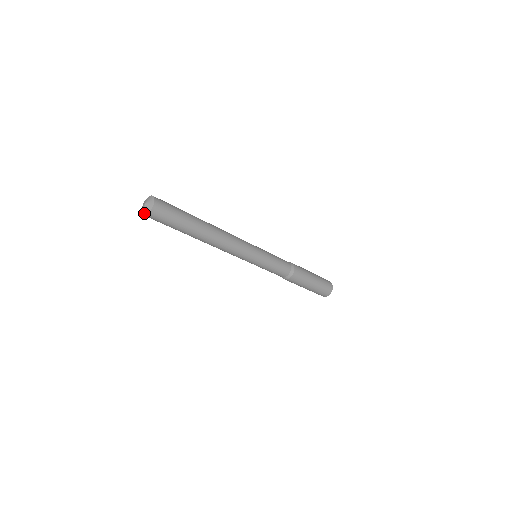
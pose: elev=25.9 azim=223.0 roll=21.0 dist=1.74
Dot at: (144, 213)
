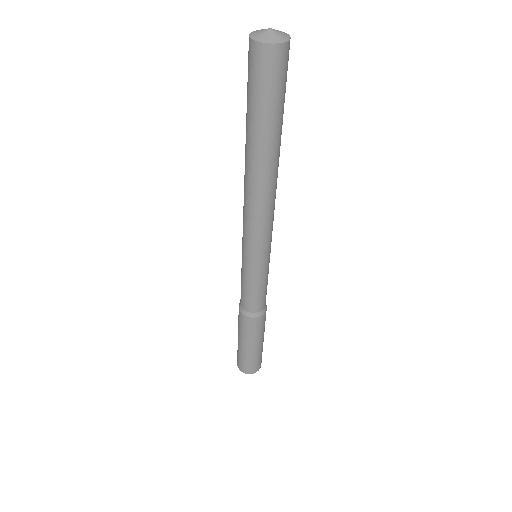
Dot at: (268, 39)
